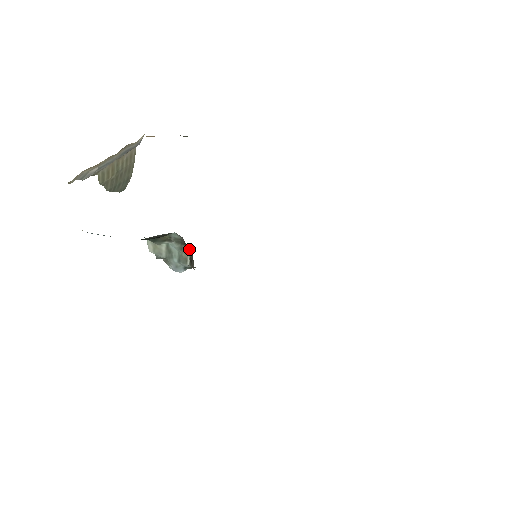
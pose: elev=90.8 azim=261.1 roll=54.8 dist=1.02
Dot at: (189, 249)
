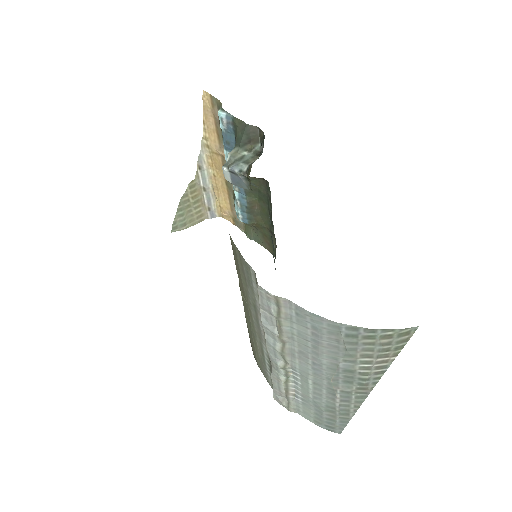
Dot at: occluded
